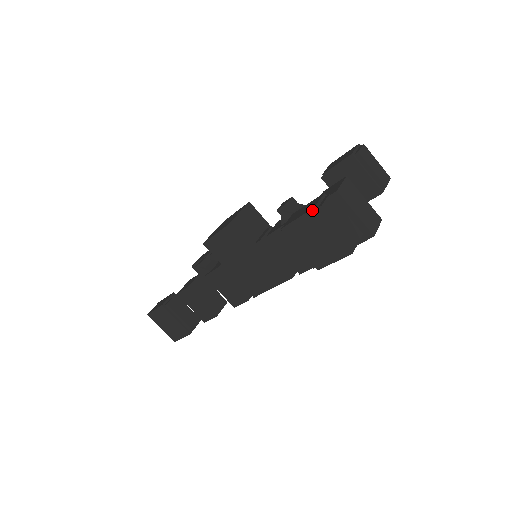
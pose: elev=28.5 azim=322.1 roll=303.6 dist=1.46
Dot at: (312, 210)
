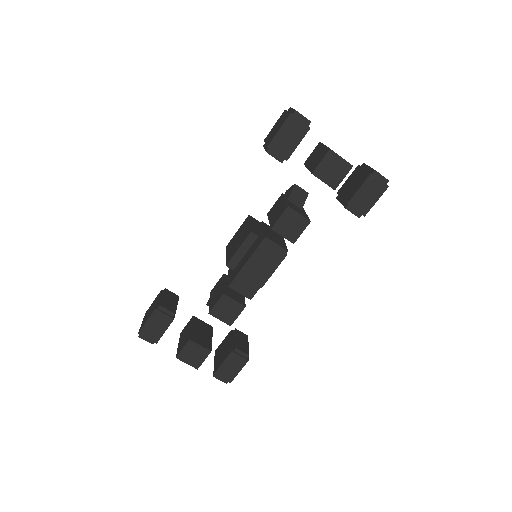
Dot at: (283, 112)
